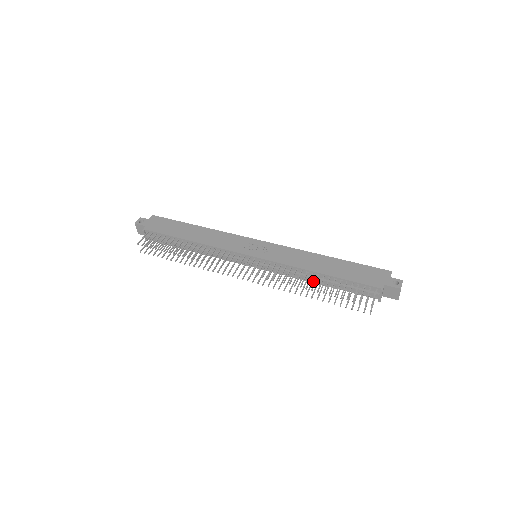
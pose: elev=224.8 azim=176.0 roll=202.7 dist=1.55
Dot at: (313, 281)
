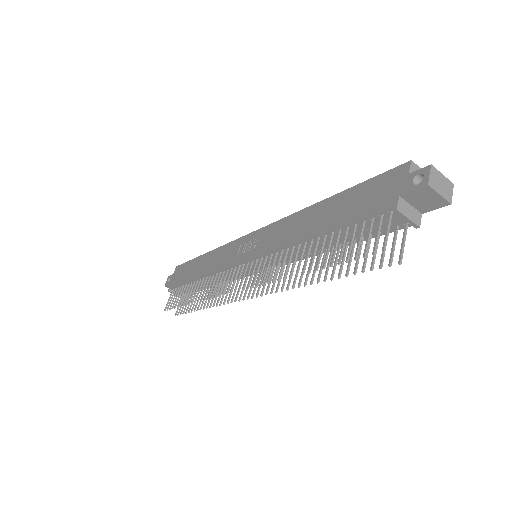
Dot at: occluded
